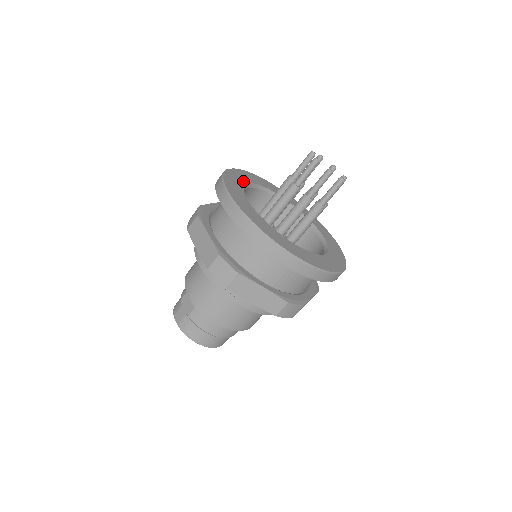
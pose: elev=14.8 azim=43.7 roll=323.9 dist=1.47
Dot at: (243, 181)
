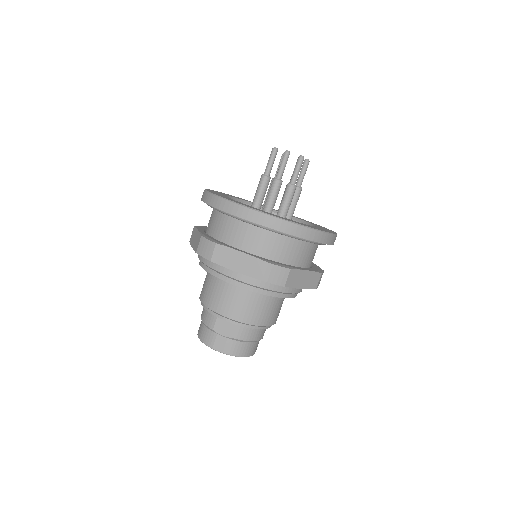
Dot at: occluded
